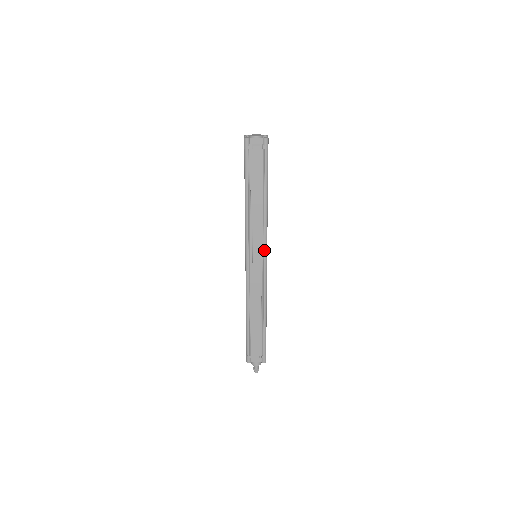
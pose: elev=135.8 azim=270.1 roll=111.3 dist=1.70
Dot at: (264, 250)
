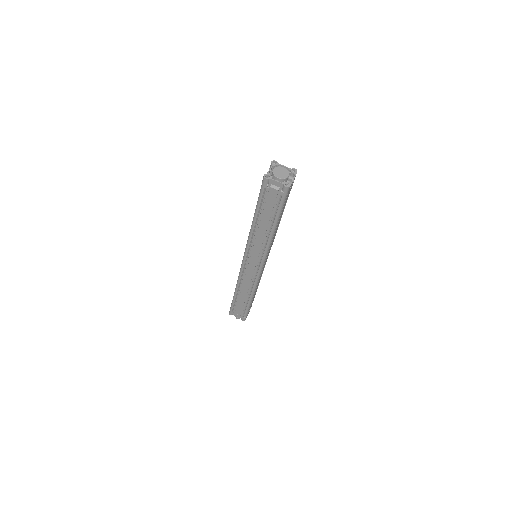
Dot at: (261, 261)
